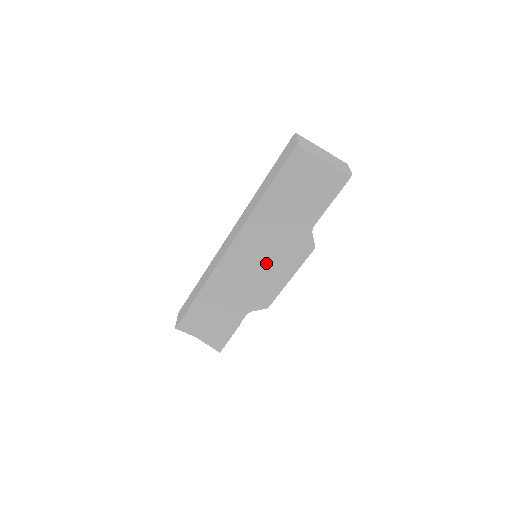
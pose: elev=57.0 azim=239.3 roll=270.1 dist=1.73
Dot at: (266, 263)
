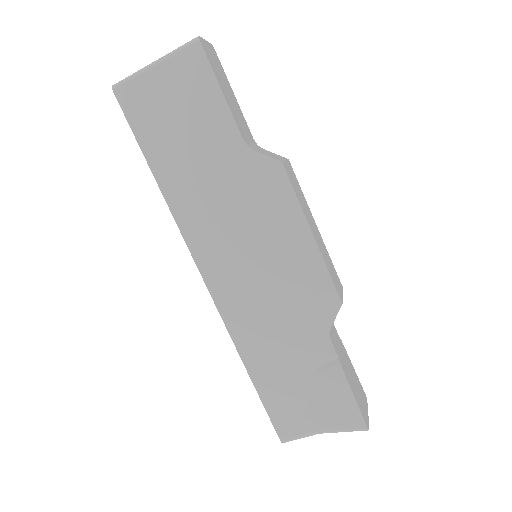
Dot at: (260, 248)
